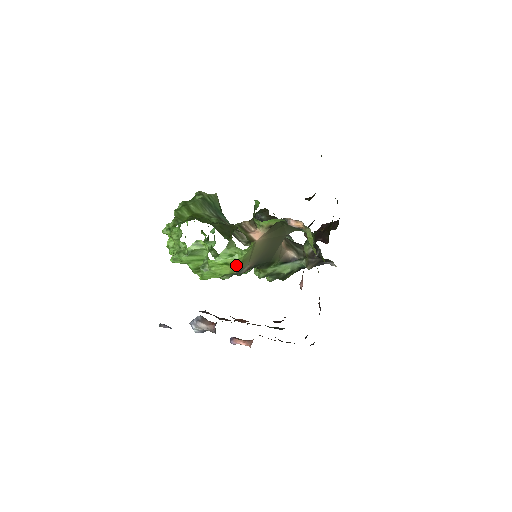
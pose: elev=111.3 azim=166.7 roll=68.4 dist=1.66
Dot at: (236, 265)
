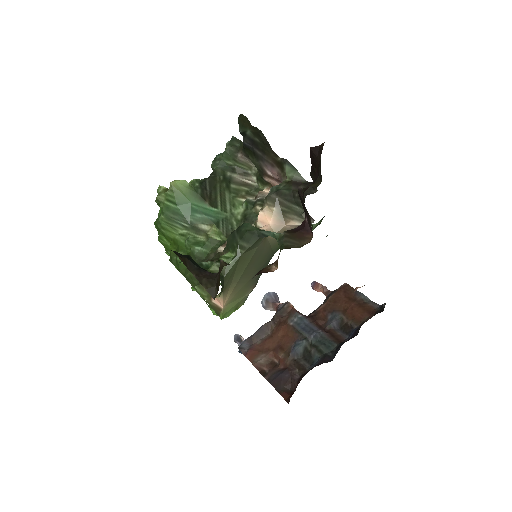
Dot at: occluded
